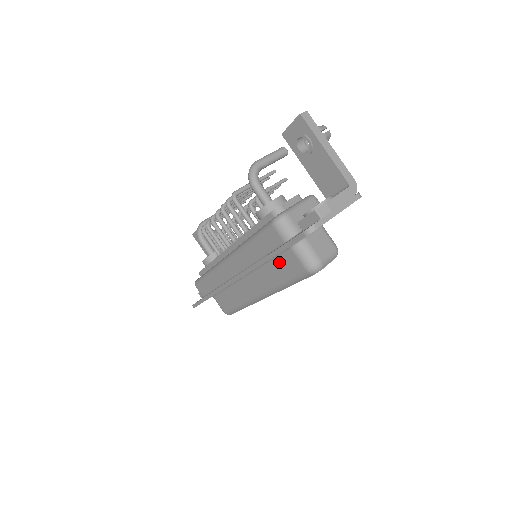
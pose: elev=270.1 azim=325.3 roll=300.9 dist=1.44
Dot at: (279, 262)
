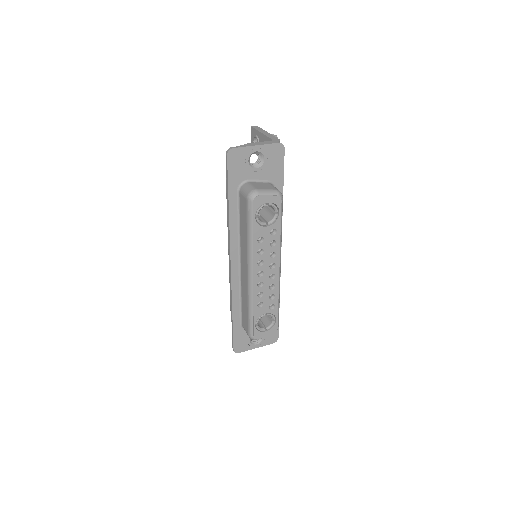
Dot at: (241, 215)
